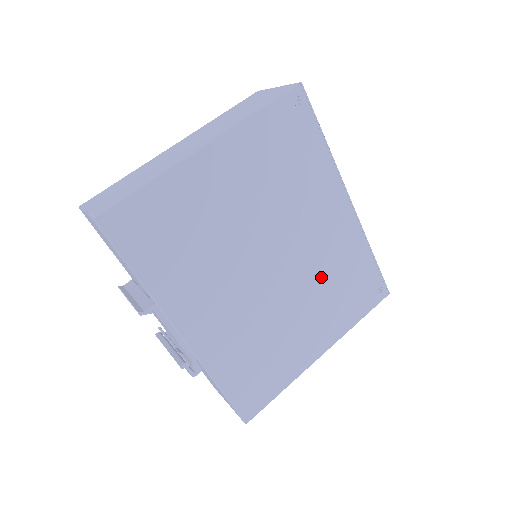
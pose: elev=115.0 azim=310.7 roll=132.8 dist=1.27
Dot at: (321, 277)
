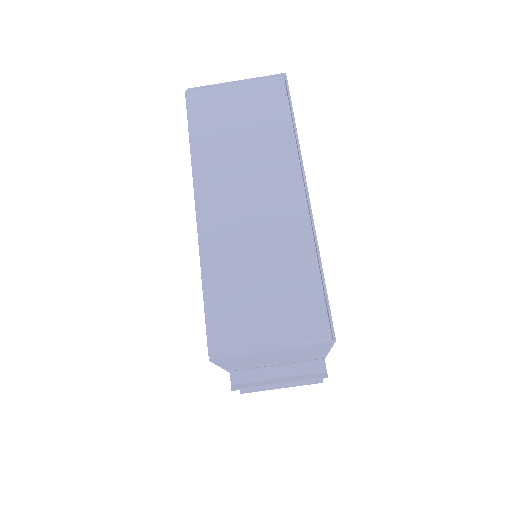
Dot at: occluded
